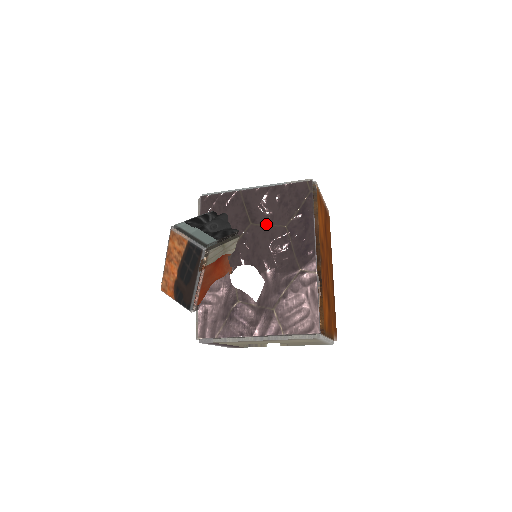
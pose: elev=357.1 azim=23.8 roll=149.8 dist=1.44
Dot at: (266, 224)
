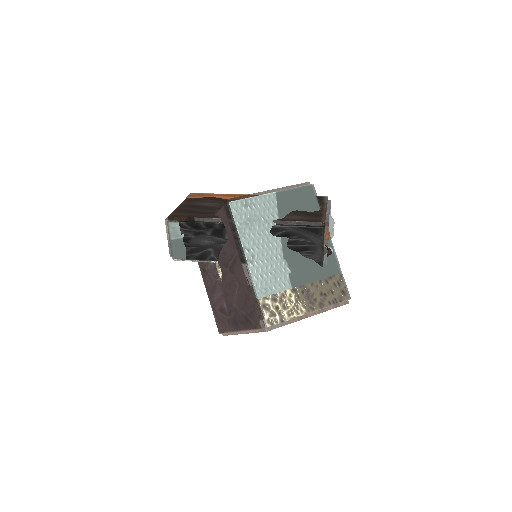
Dot at: (238, 282)
